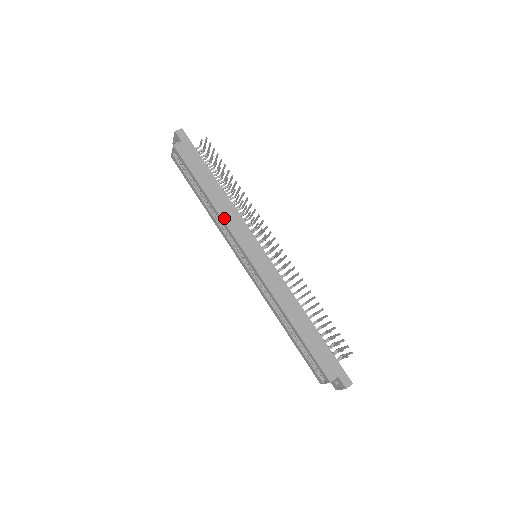
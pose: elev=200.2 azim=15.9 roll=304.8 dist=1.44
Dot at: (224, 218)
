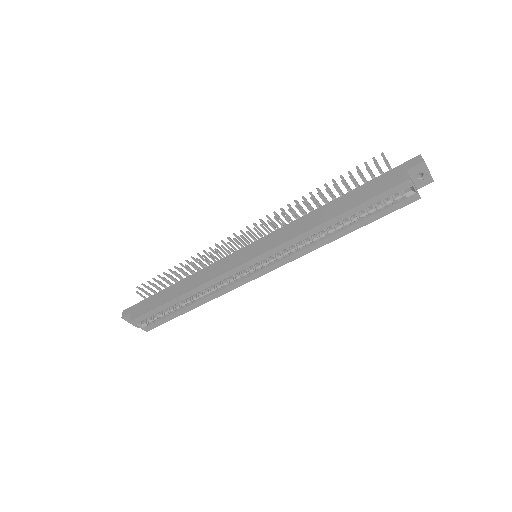
Dot at: (205, 281)
